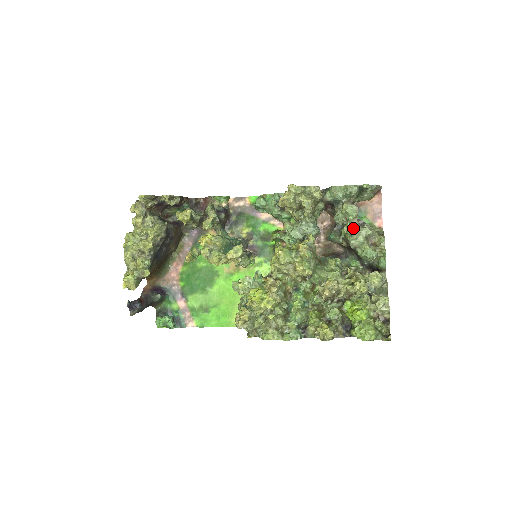
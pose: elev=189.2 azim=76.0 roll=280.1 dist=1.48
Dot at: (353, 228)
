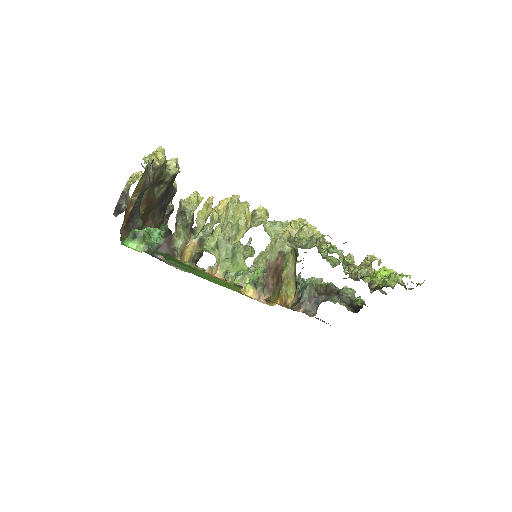
Dot at: (325, 283)
